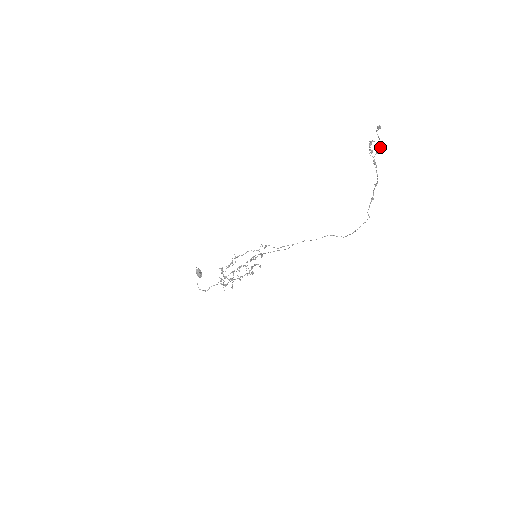
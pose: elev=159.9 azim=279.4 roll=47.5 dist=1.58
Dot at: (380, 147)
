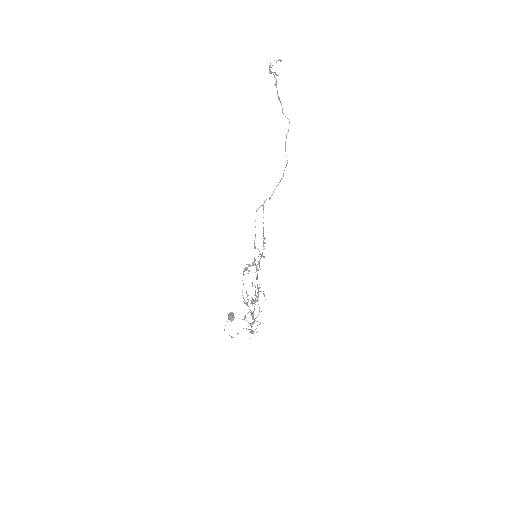
Dot at: occluded
